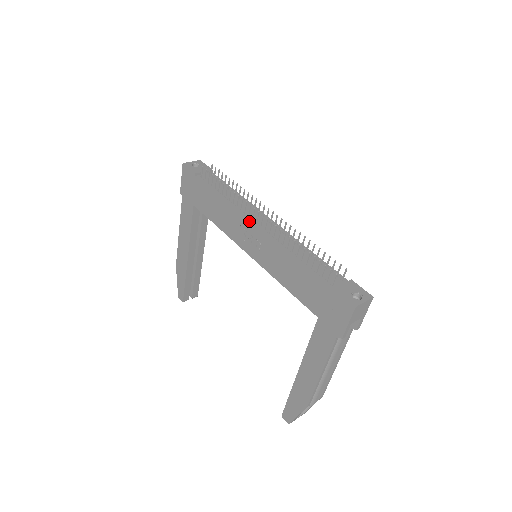
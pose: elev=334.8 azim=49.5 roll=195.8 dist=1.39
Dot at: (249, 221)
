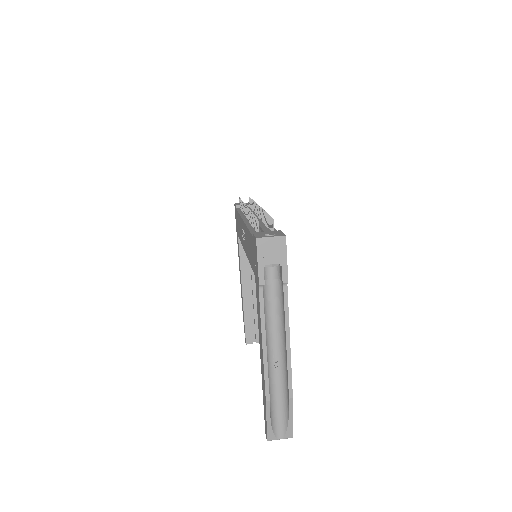
Dot at: (242, 218)
